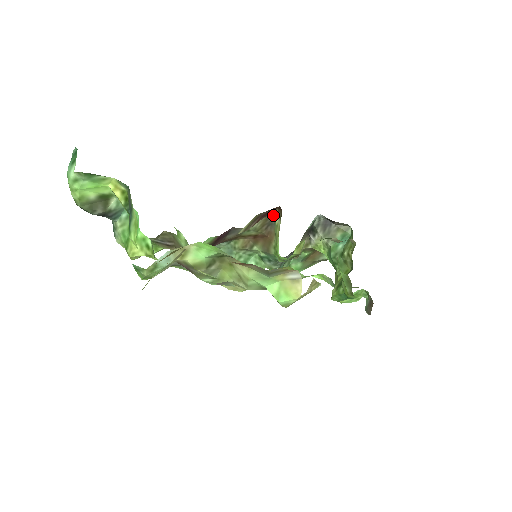
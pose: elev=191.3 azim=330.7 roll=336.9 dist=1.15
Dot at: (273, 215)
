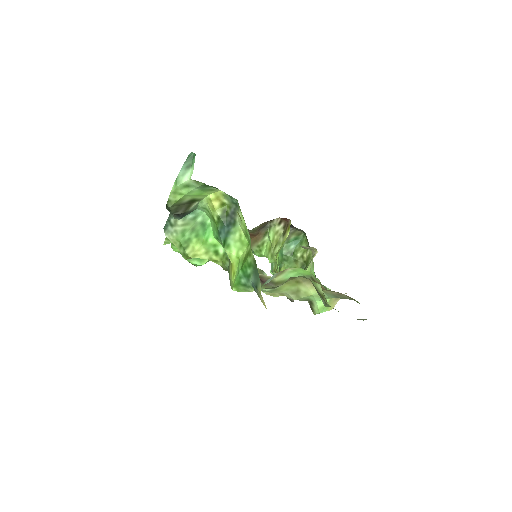
Dot at: (272, 221)
